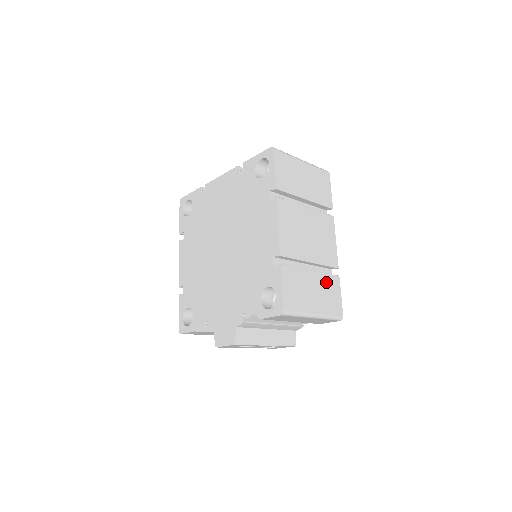
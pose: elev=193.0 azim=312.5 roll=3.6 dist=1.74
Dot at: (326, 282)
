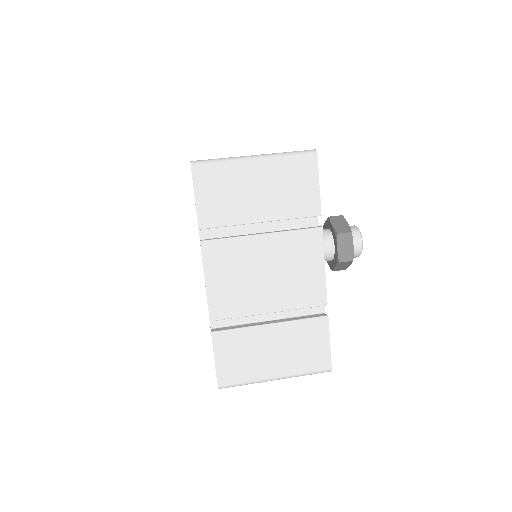
Dot at: (299, 332)
